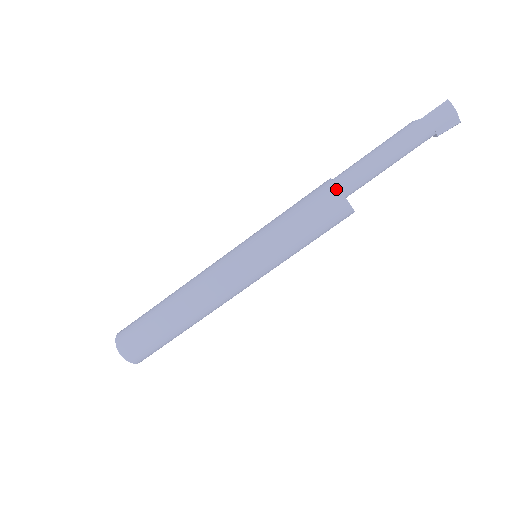
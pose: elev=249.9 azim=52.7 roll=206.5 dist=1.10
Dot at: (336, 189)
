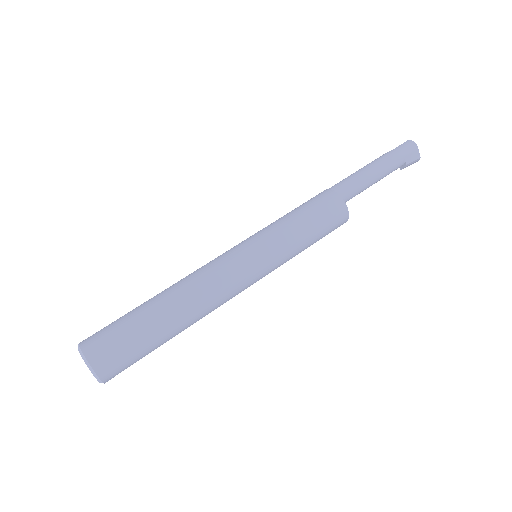
Dot at: (333, 192)
